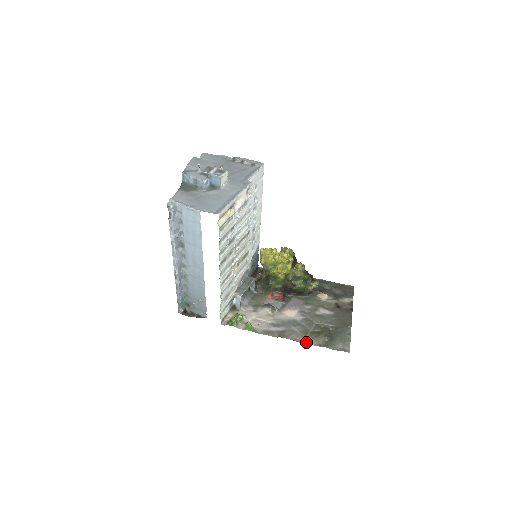
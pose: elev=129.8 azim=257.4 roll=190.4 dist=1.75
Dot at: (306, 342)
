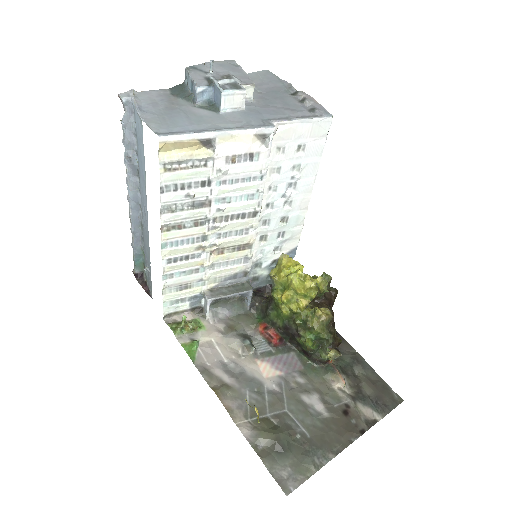
Dot at: (241, 426)
